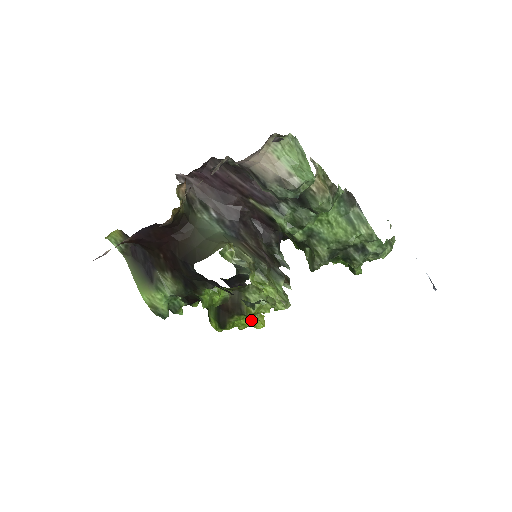
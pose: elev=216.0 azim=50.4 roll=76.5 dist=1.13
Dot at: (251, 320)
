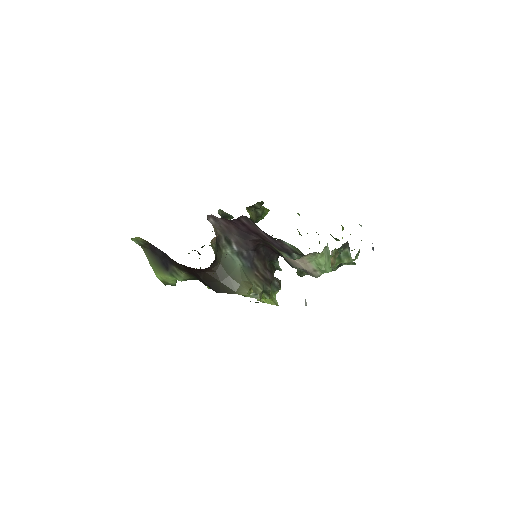
Dot at: occluded
